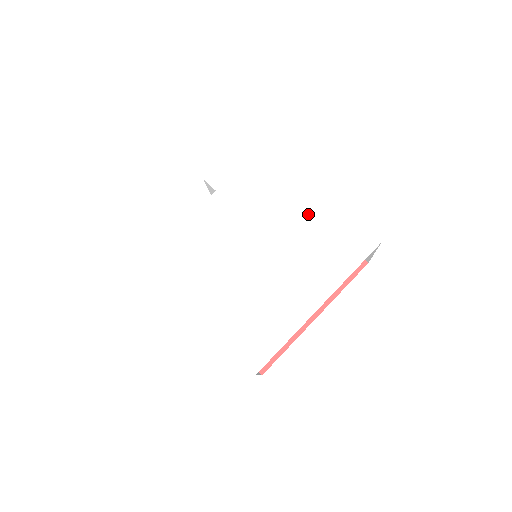
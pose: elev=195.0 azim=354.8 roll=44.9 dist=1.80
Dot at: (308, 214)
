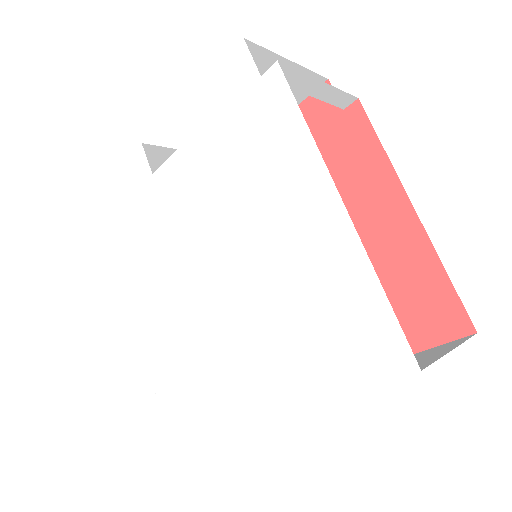
Dot at: (301, 238)
